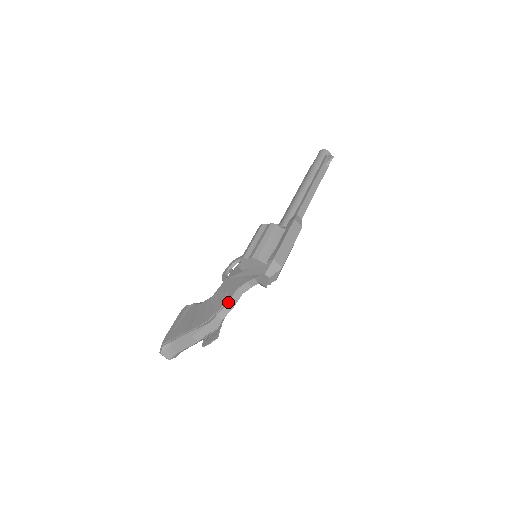
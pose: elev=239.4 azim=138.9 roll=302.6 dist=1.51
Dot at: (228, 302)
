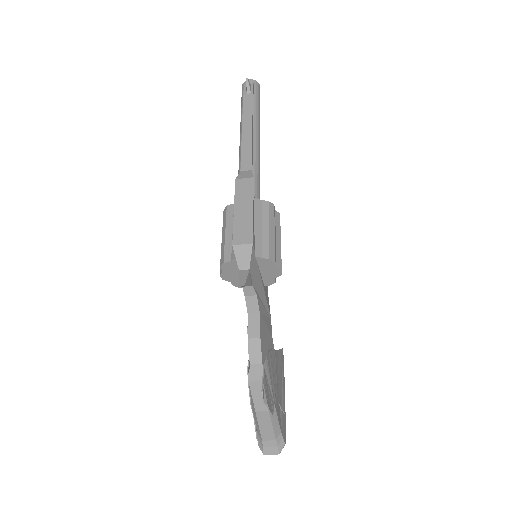
Dot at: (248, 338)
